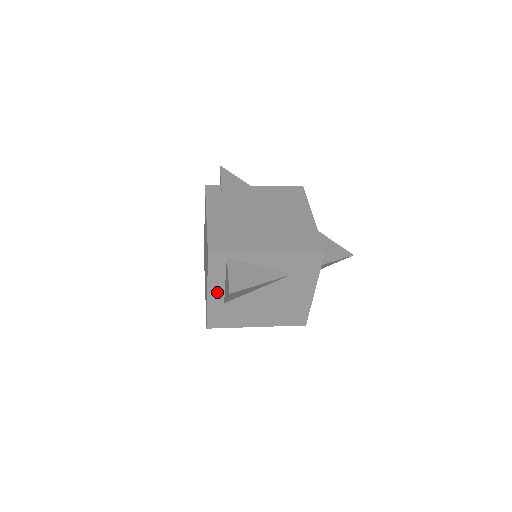
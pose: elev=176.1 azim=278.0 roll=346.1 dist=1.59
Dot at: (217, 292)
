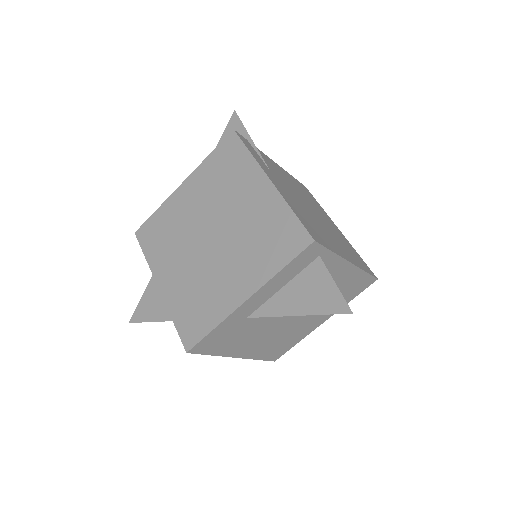
Dot at: (258, 300)
